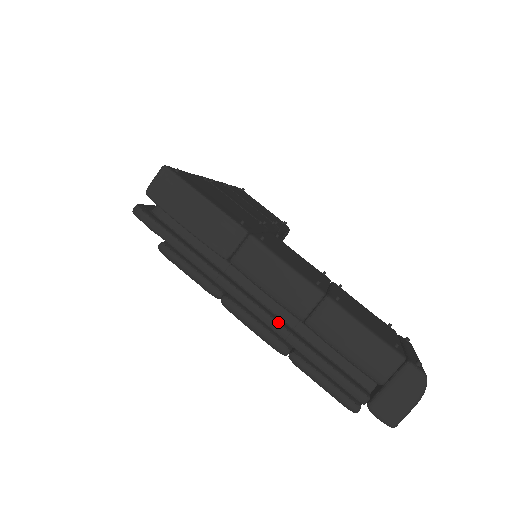
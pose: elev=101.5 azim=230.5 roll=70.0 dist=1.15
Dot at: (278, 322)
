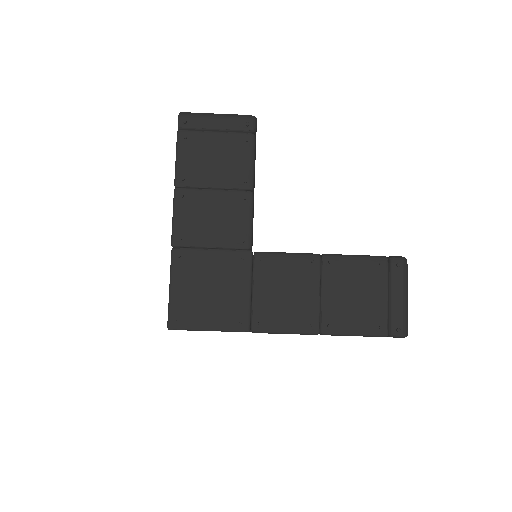
Dot at: occluded
